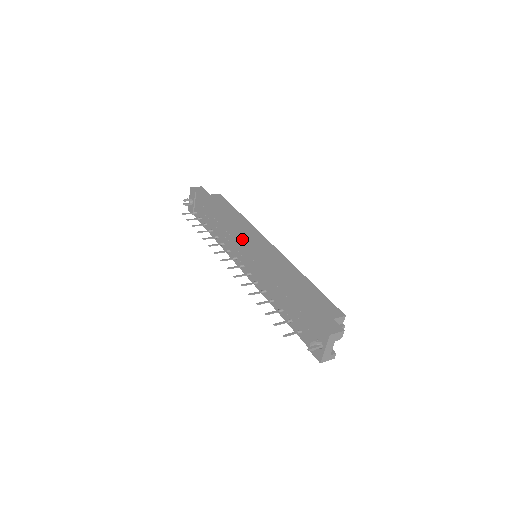
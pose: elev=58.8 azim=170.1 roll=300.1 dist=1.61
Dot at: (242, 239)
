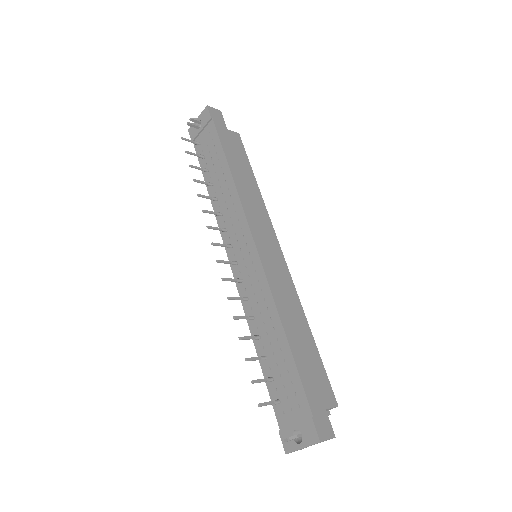
Dot at: (252, 231)
